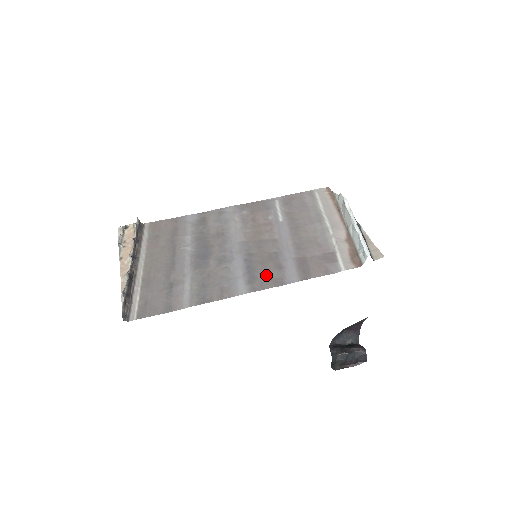
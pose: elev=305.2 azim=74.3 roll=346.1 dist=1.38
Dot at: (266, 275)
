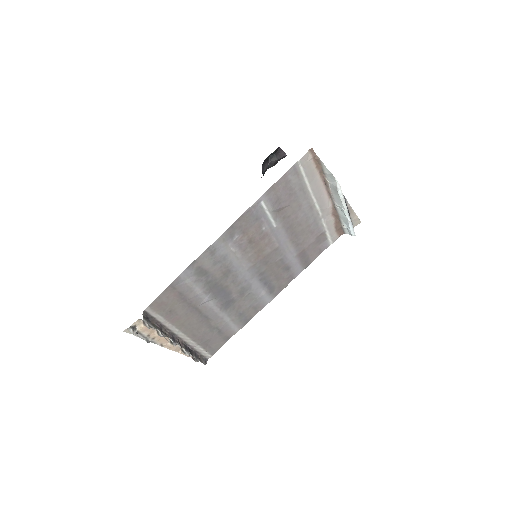
Dot at: (280, 281)
